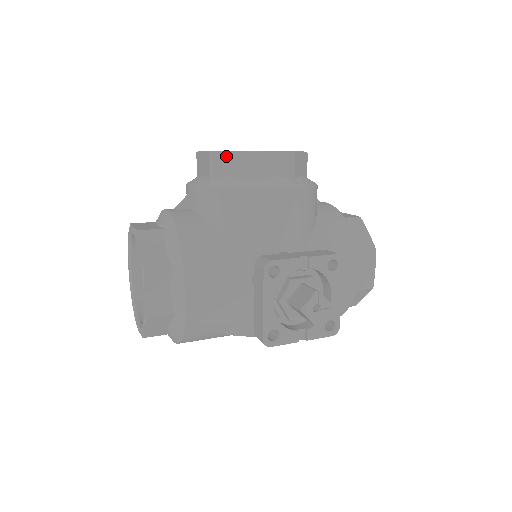
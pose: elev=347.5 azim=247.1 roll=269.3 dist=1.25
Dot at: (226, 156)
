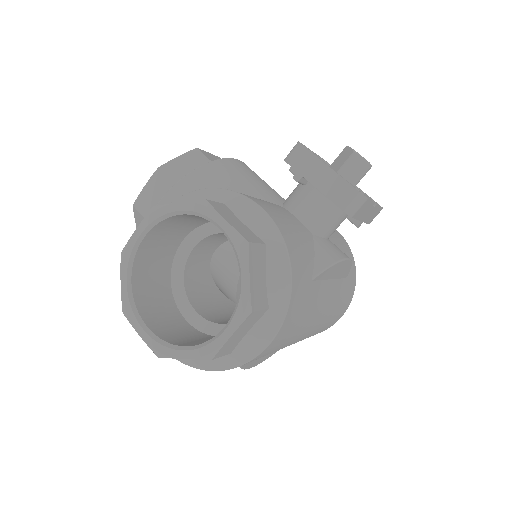
Dot at: (177, 161)
